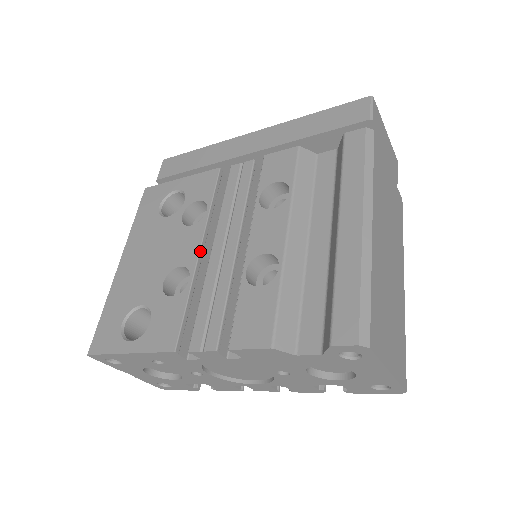
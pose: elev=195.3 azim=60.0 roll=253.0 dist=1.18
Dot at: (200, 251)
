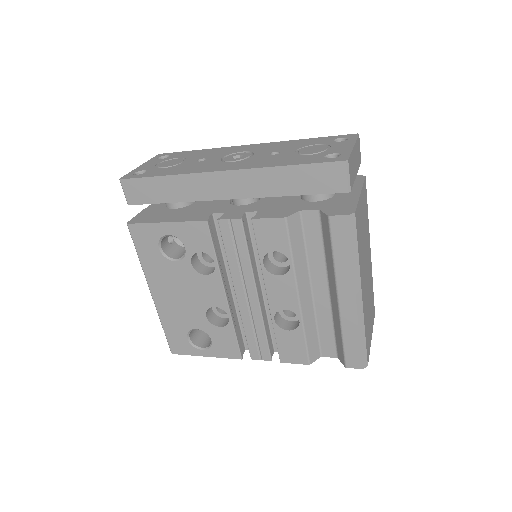
Dot at: (226, 297)
